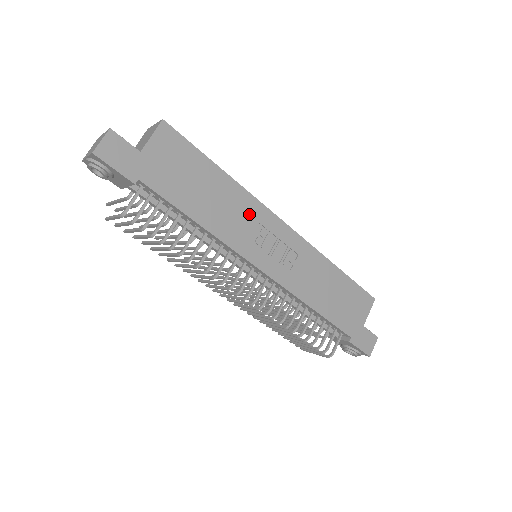
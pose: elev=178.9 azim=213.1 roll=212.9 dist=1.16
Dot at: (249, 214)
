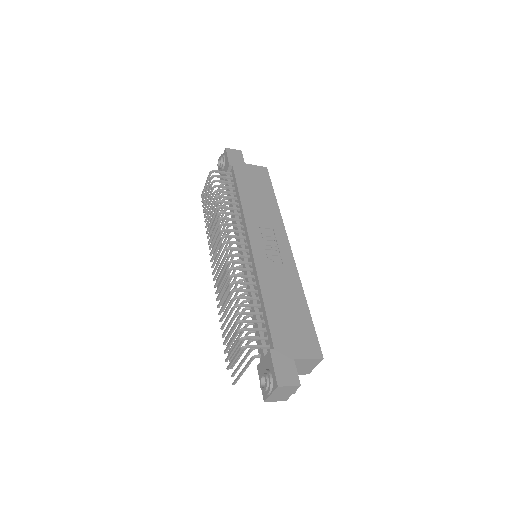
Dot at: (272, 222)
